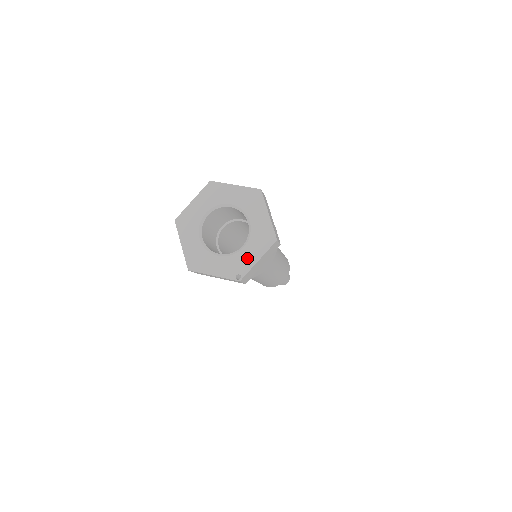
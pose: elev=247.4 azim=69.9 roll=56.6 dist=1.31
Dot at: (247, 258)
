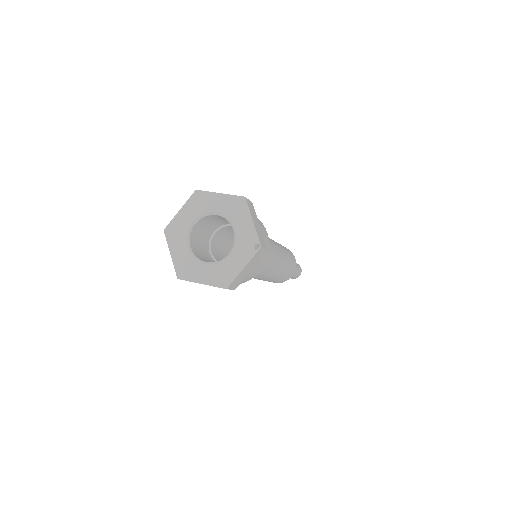
Dot at: (245, 230)
